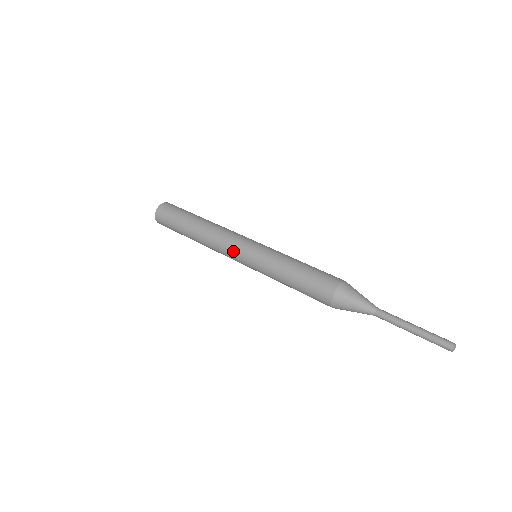
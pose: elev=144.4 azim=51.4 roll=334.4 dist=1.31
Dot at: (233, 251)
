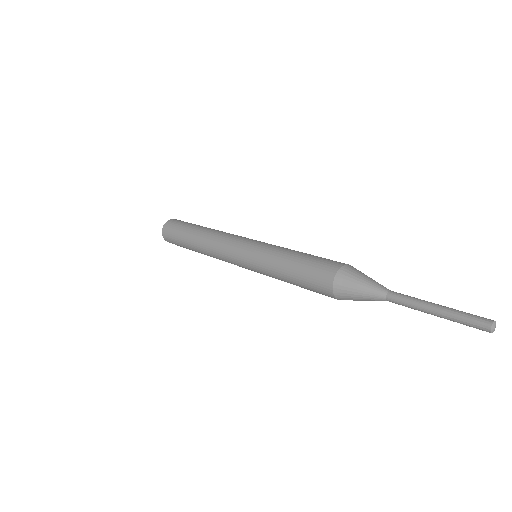
Dot at: (232, 262)
